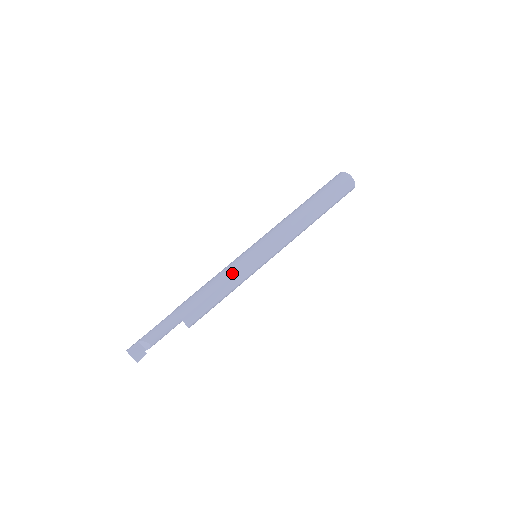
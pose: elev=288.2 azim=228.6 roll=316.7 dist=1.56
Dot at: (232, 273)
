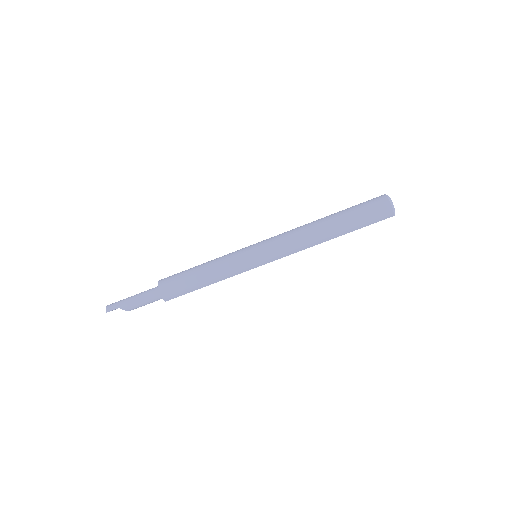
Dot at: (227, 277)
